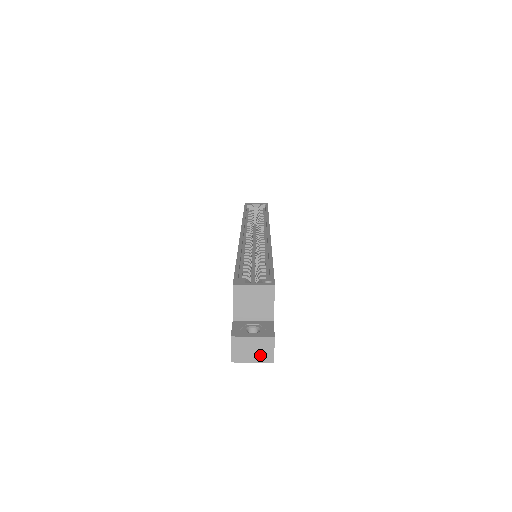
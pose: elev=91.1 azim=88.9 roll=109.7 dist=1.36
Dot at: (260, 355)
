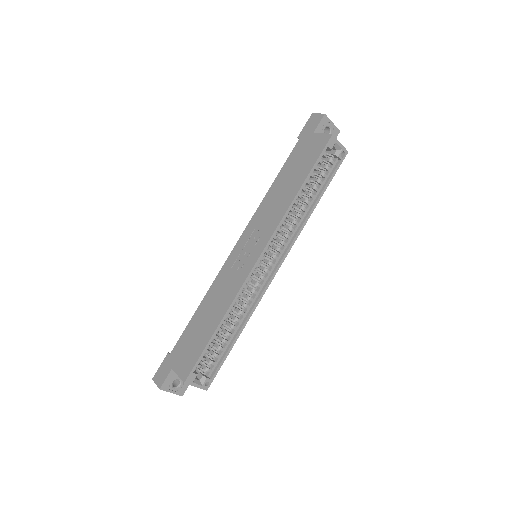
Dot at: occluded
